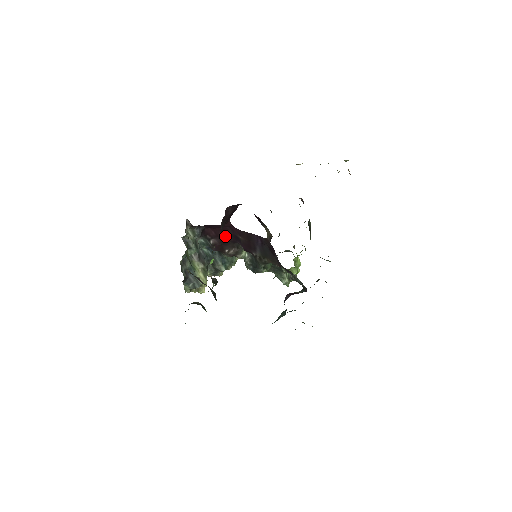
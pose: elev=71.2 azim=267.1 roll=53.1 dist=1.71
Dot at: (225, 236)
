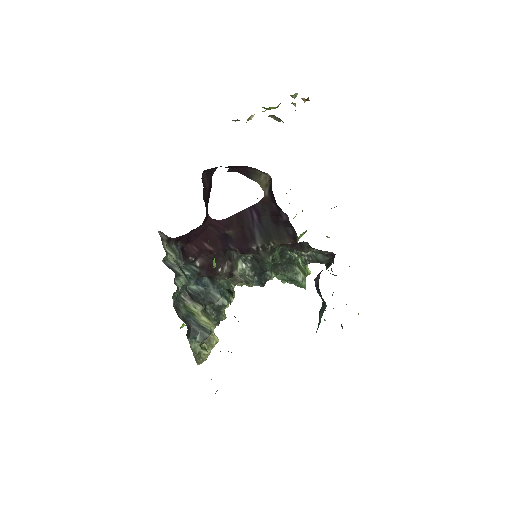
Dot at: (210, 246)
